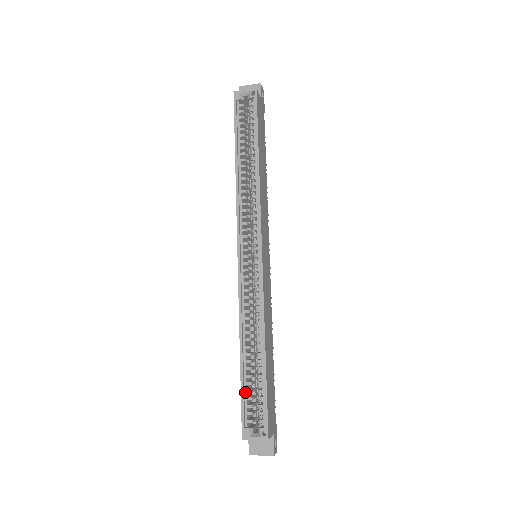
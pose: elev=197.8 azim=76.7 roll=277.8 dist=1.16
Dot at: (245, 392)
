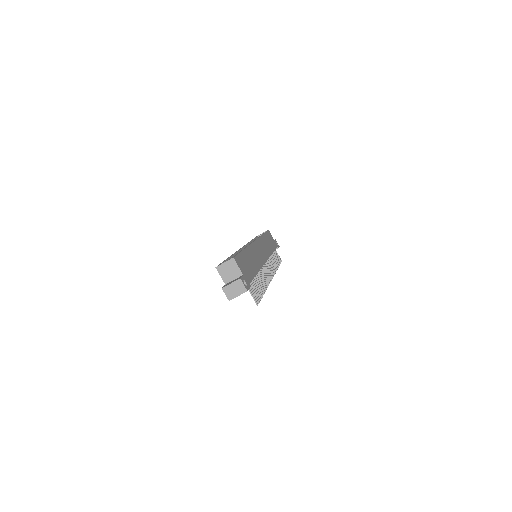
Dot at: occluded
